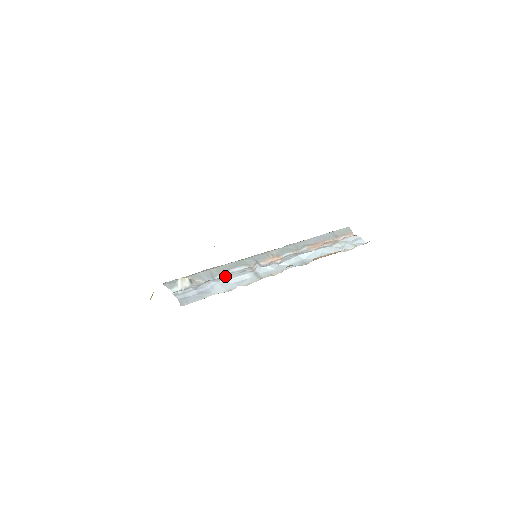
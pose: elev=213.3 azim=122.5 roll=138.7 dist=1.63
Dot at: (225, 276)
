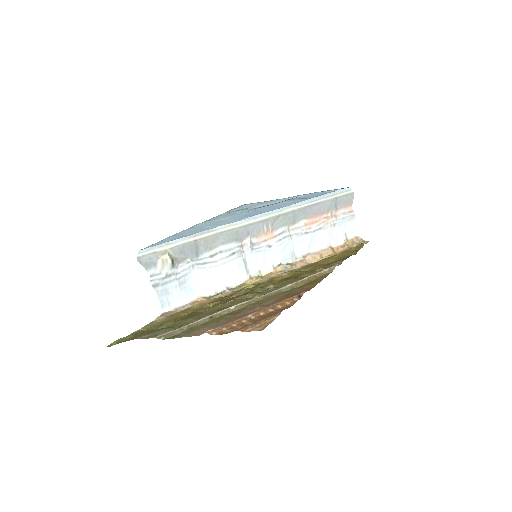
Dot at: (212, 256)
